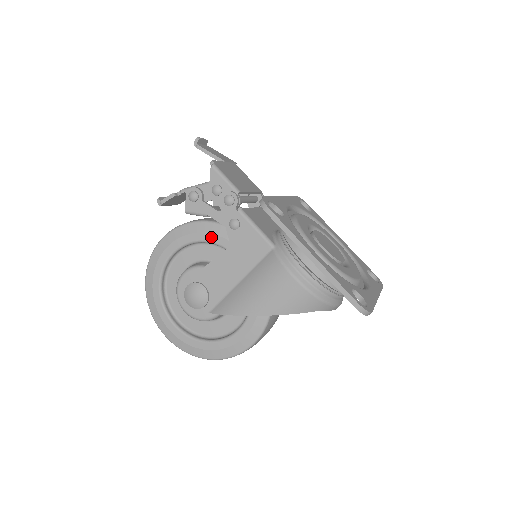
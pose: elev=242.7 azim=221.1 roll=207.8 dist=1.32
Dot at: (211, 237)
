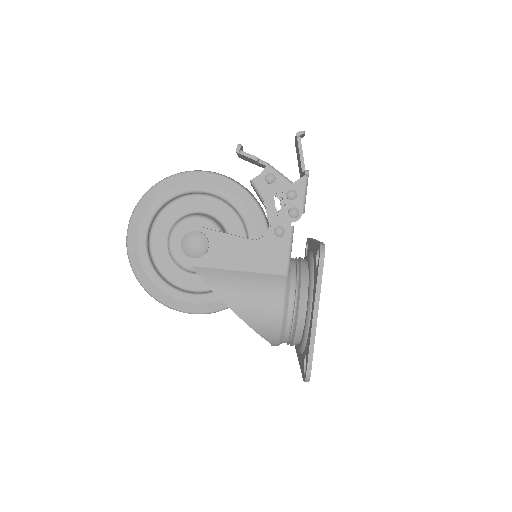
Dot at: (247, 215)
